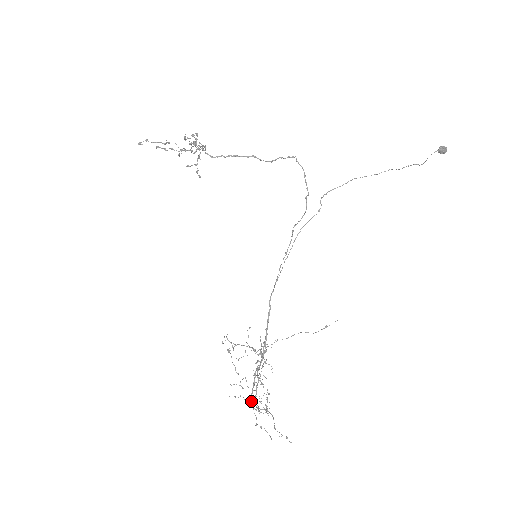
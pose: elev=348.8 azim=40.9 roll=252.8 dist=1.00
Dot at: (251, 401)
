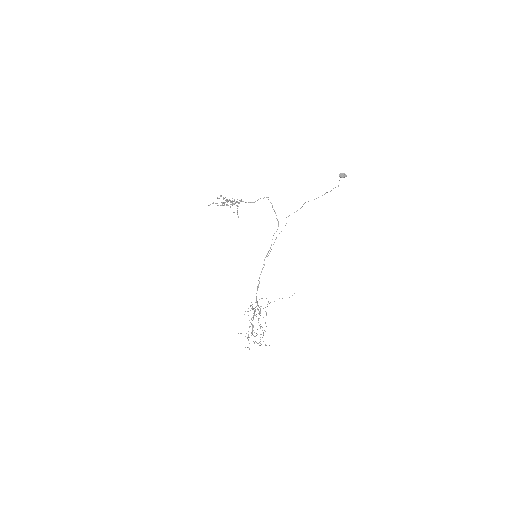
Dot at: occluded
